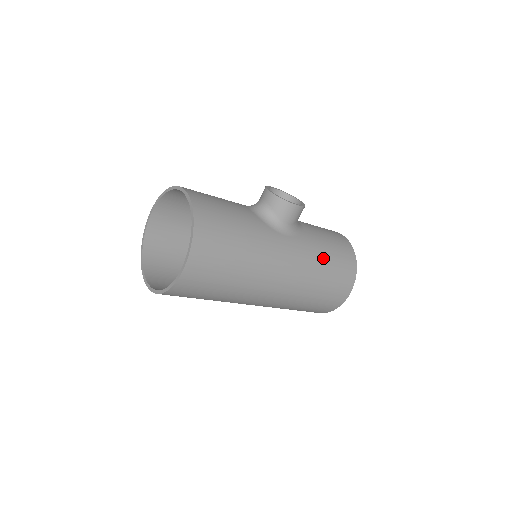
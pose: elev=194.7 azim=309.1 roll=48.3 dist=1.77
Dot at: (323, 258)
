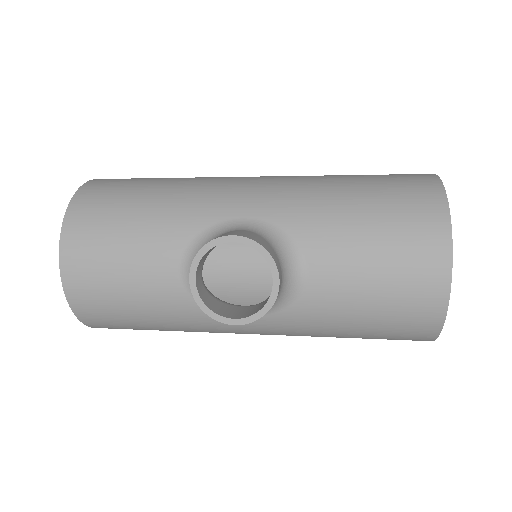
Dot at: (337, 332)
